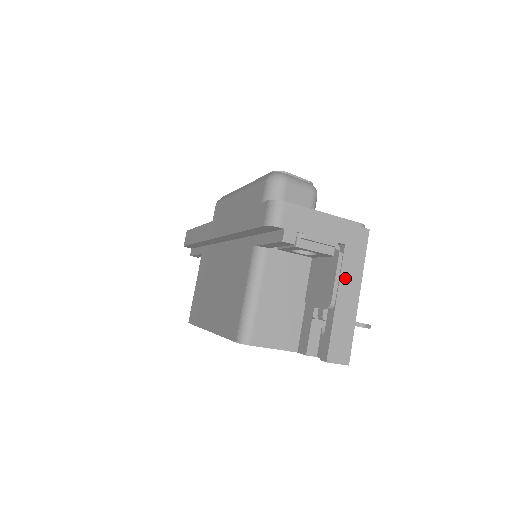
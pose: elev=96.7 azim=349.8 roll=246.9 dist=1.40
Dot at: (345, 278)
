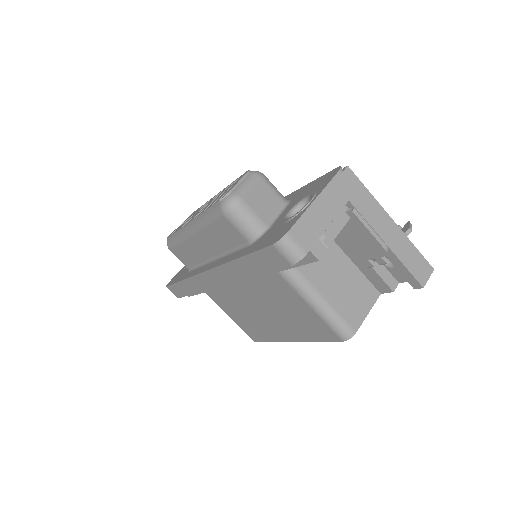
Dot at: (374, 222)
